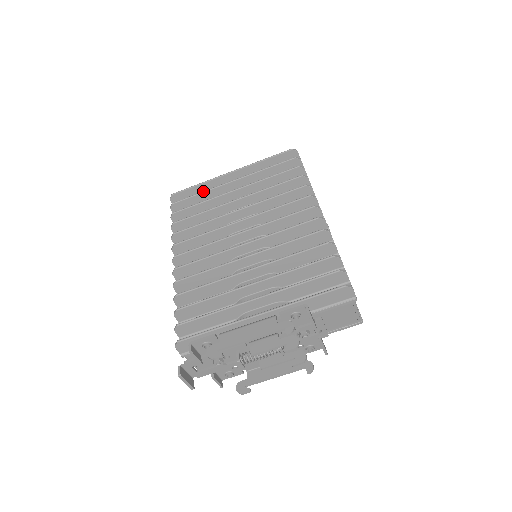
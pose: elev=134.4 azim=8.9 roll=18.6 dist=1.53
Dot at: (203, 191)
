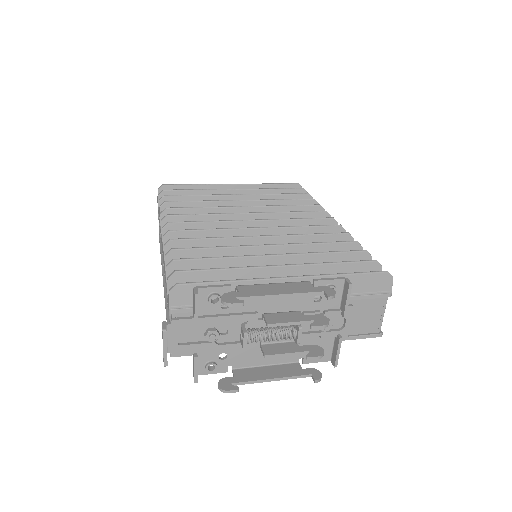
Dot at: (202, 189)
